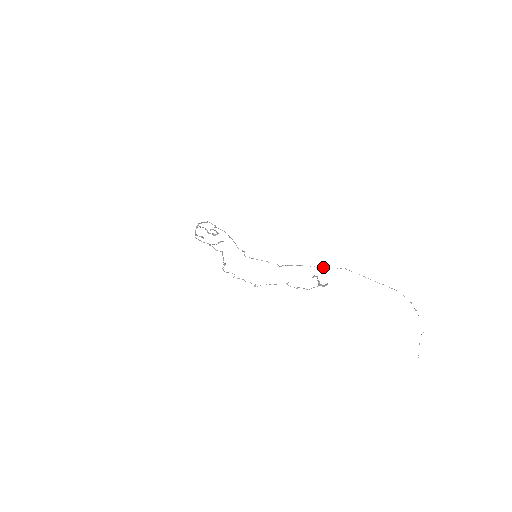
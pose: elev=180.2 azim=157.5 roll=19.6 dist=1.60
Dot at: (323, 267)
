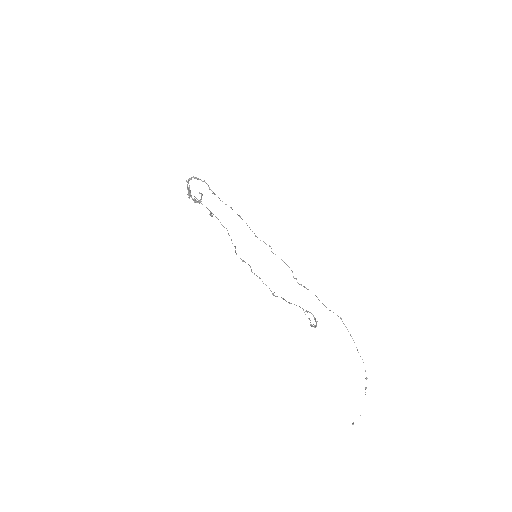
Dot at: occluded
